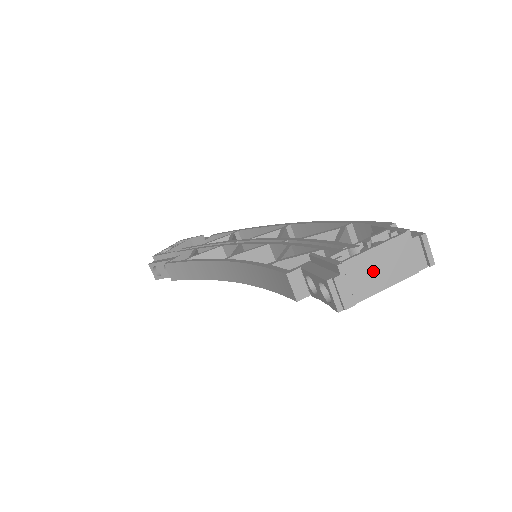
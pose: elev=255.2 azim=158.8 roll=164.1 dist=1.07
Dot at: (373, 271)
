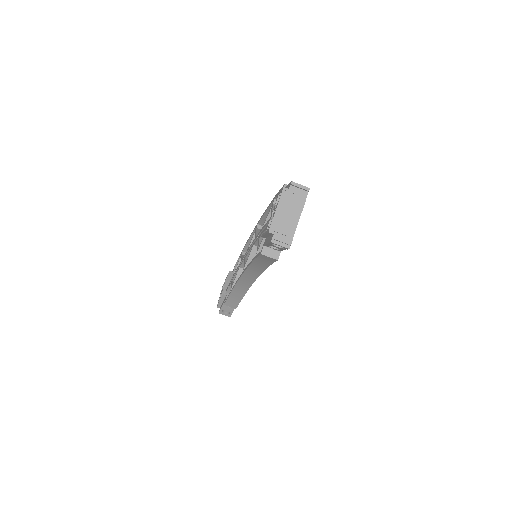
Dot at: (286, 219)
